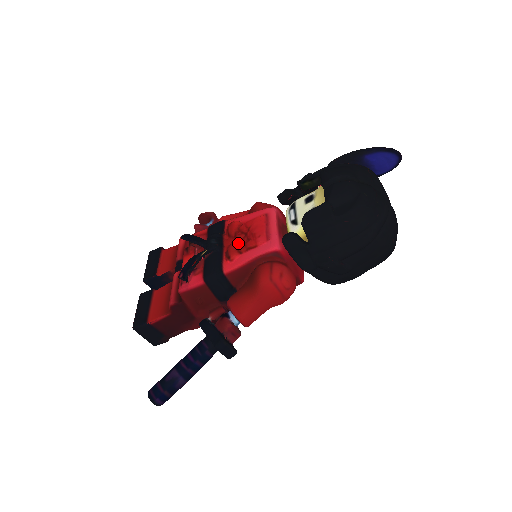
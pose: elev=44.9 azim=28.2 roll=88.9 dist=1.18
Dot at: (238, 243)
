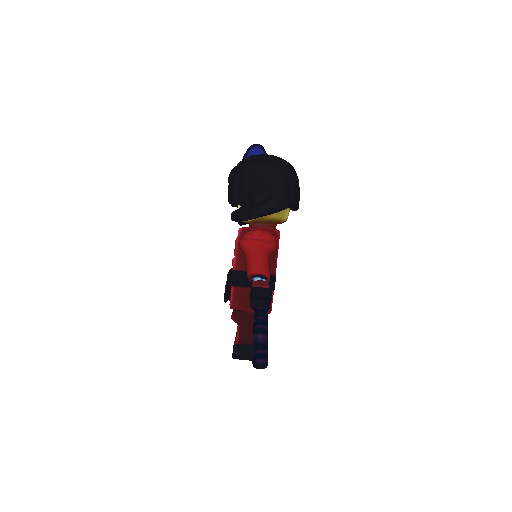
Dot at: occluded
